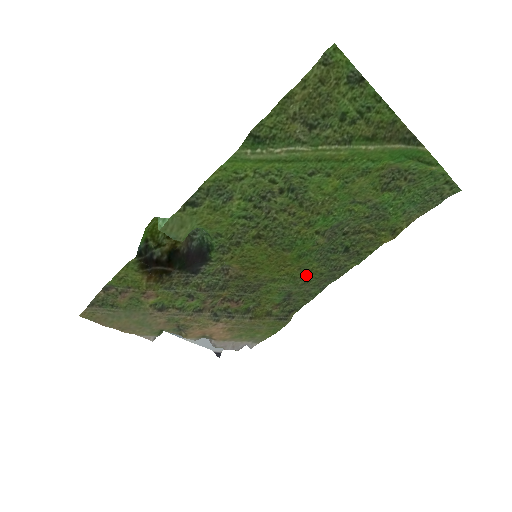
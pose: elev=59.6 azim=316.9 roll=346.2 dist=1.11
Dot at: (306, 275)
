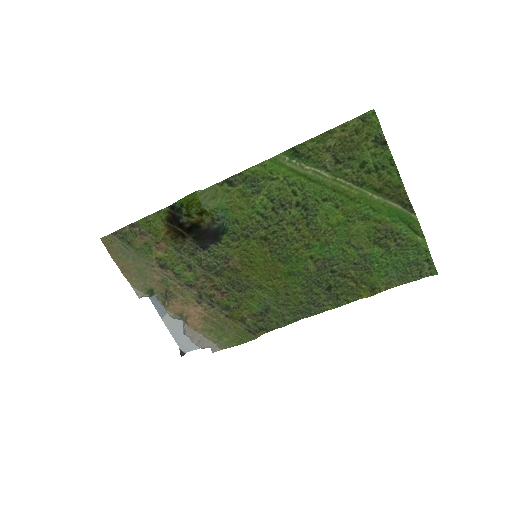
Dot at: (288, 296)
